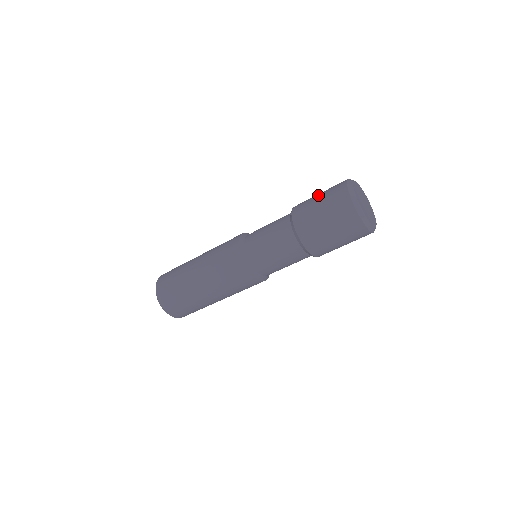
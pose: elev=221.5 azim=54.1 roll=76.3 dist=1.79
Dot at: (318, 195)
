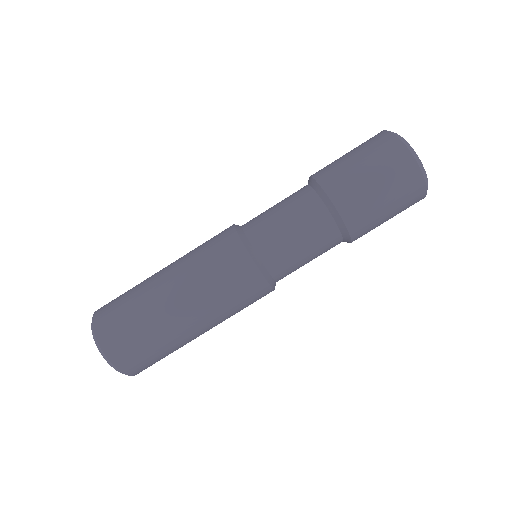
Dot at: occluded
